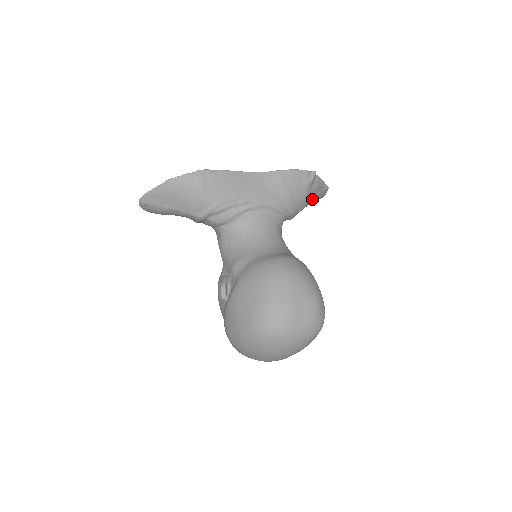
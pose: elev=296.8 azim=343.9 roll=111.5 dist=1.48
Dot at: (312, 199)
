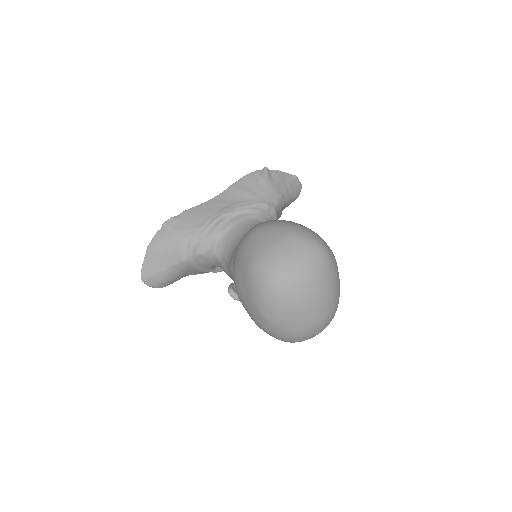
Dot at: (283, 190)
